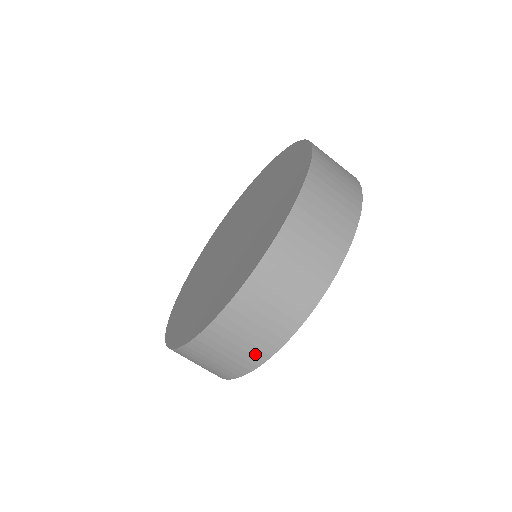
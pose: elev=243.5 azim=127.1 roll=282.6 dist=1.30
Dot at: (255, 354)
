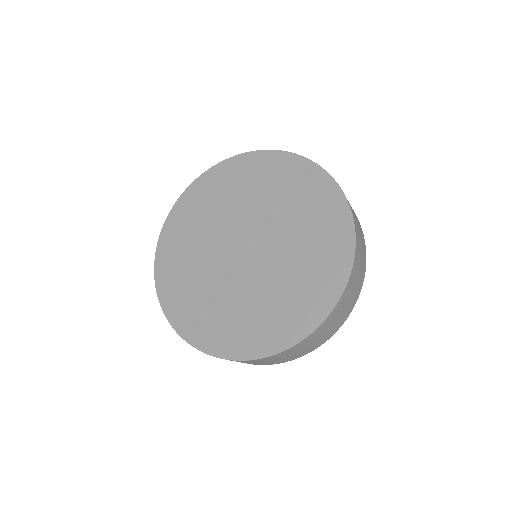
Dot at: (314, 347)
